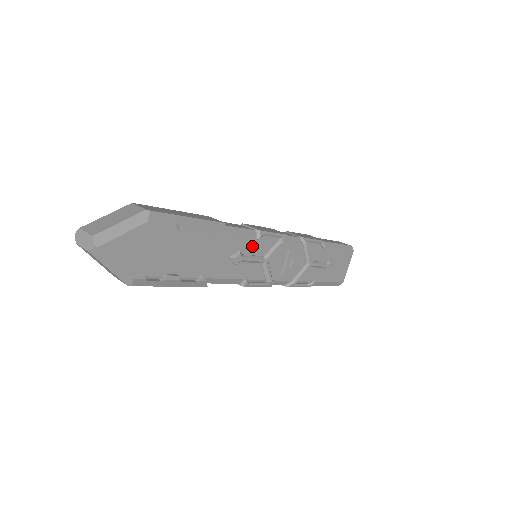
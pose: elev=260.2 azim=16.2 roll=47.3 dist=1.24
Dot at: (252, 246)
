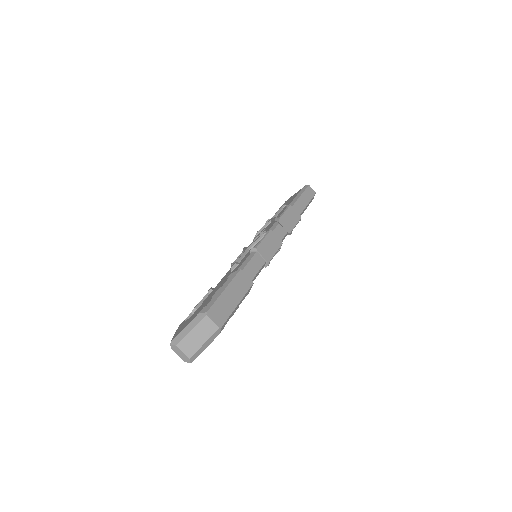
Dot at: occluded
